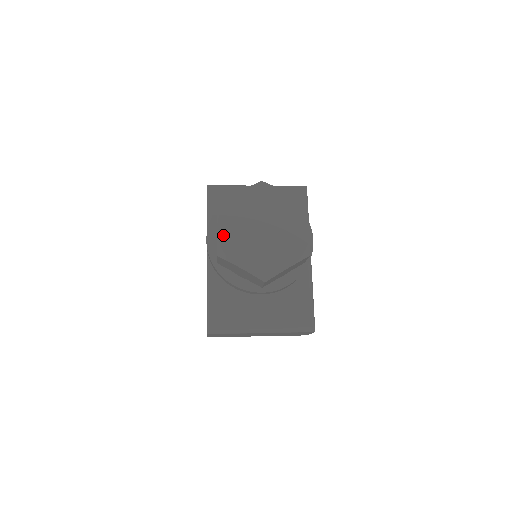
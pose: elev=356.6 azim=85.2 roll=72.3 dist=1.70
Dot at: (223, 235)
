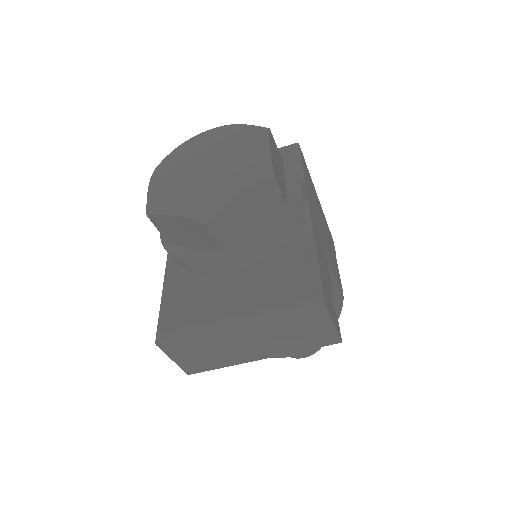
Dot at: (154, 189)
